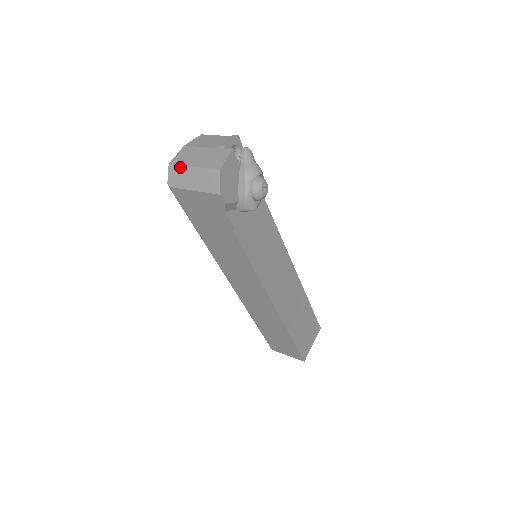
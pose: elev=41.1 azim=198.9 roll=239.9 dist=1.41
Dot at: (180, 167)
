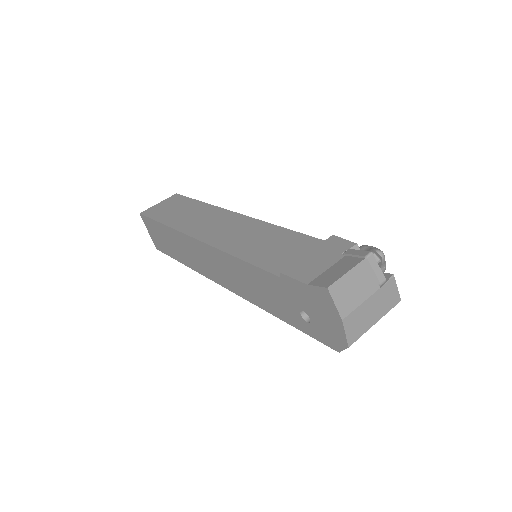
Dot at: occluded
